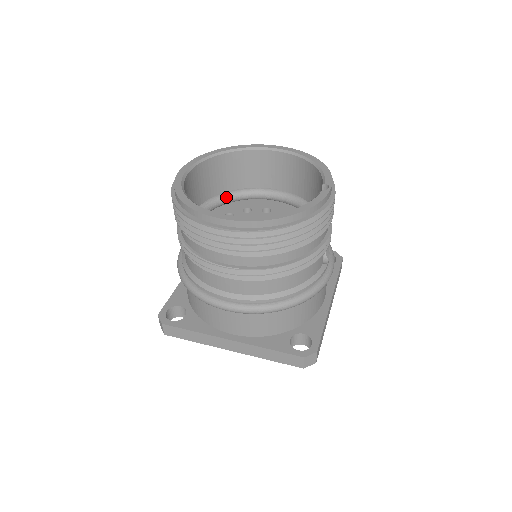
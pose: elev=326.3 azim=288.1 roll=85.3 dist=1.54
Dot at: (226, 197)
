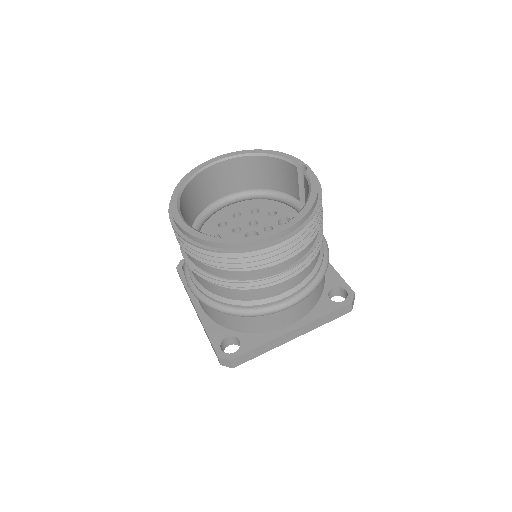
Dot at: (199, 224)
